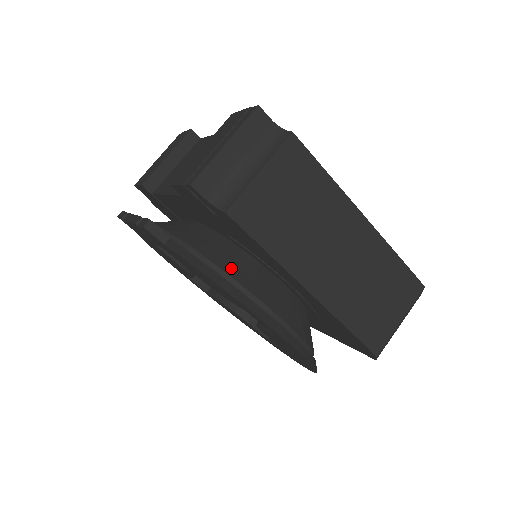
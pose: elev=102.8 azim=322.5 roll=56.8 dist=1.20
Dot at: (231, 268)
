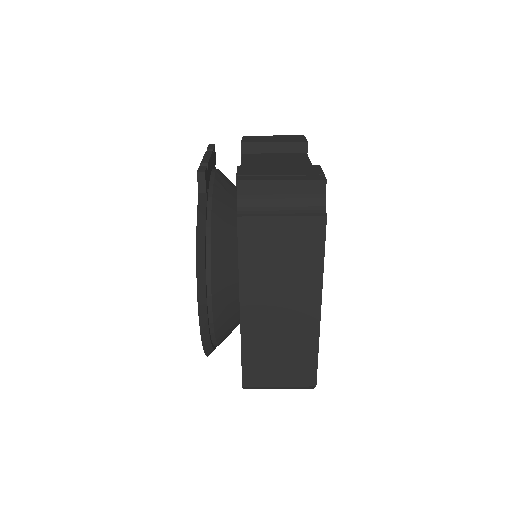
Dot at: (218, 247)
